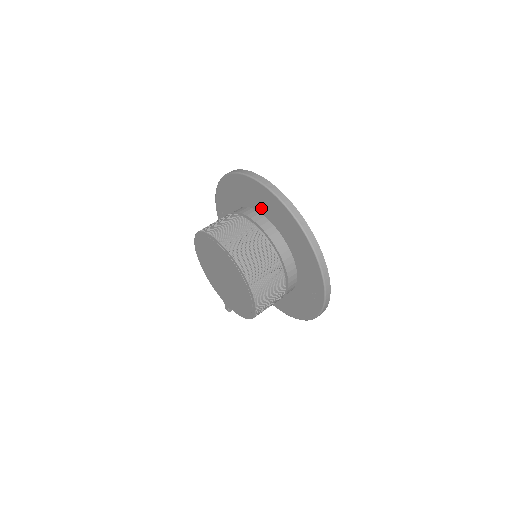
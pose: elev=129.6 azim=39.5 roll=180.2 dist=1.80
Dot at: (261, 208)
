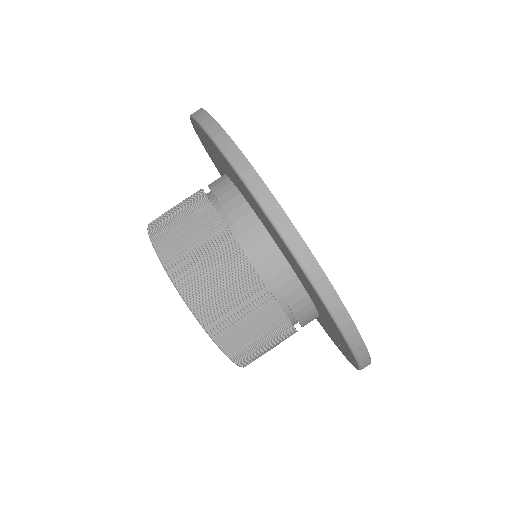
Dot at: (261, 218)
